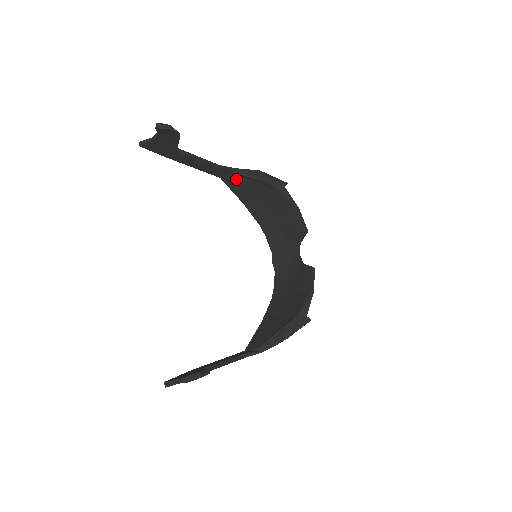
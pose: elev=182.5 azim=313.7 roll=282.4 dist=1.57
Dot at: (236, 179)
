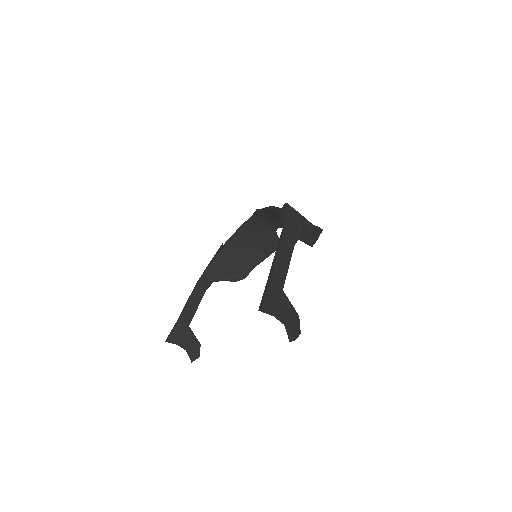
Dot at: occluded
